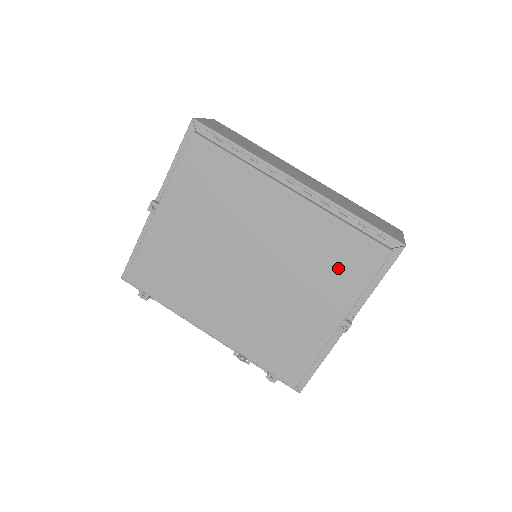
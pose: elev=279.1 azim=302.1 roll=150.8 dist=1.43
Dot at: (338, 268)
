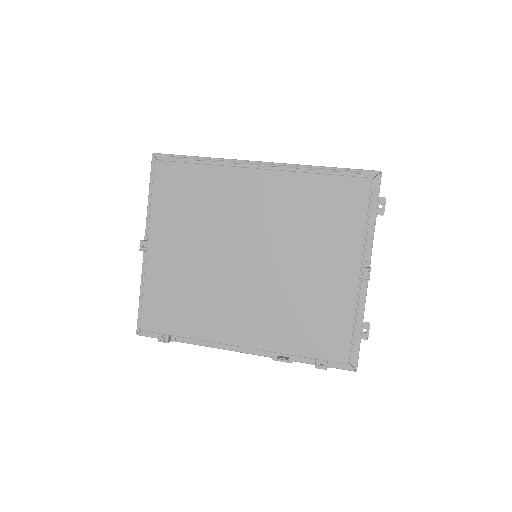
Dot at: (332, 217)
